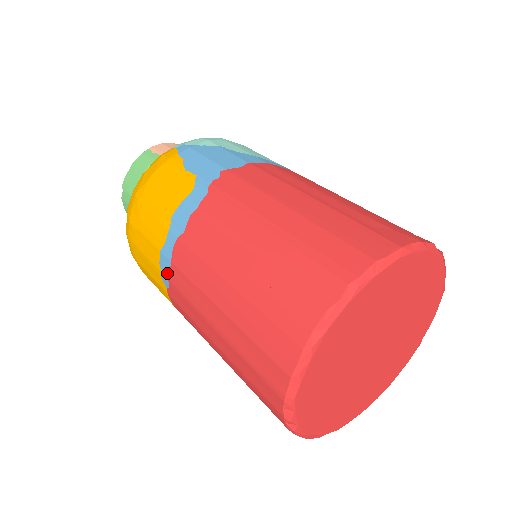
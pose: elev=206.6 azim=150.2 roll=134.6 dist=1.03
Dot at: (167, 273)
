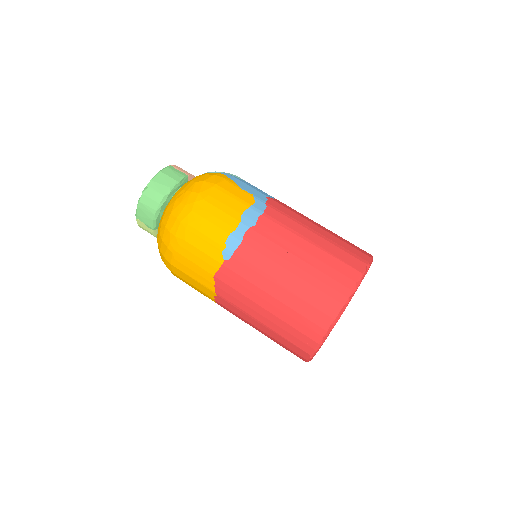
Dot at: (234, 249)
